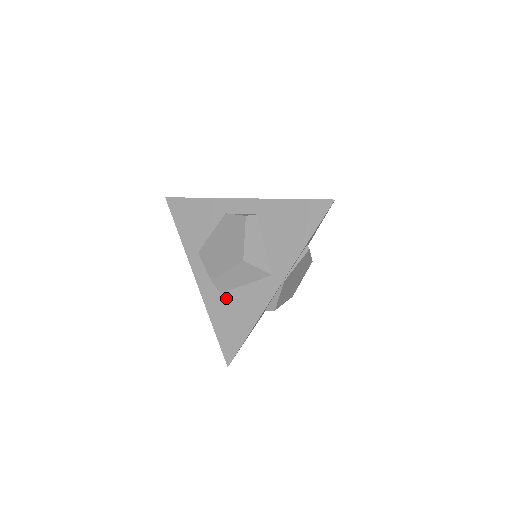
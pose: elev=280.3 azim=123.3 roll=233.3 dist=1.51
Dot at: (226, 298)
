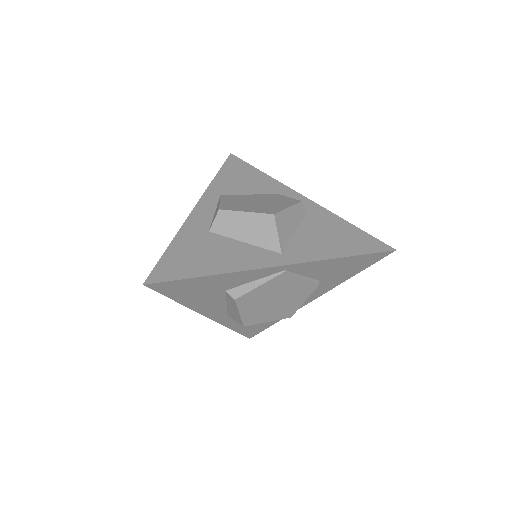
Dot at: (211, 237)
